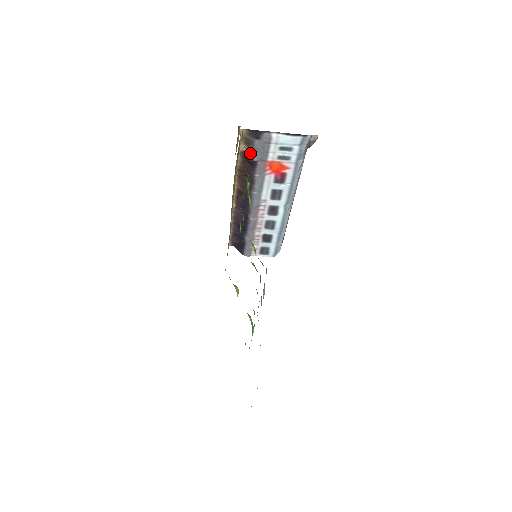
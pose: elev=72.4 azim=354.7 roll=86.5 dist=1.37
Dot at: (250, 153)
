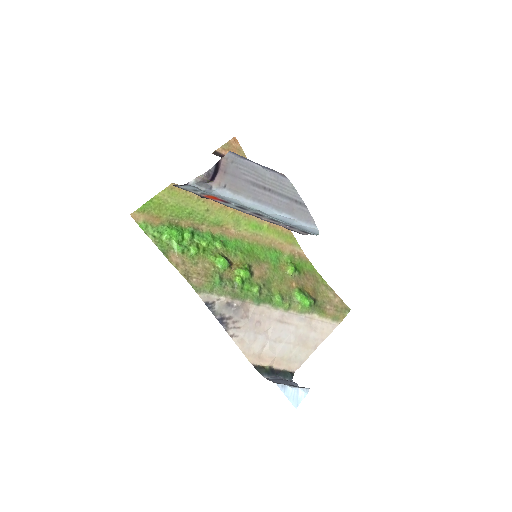
Dot at: occluded
